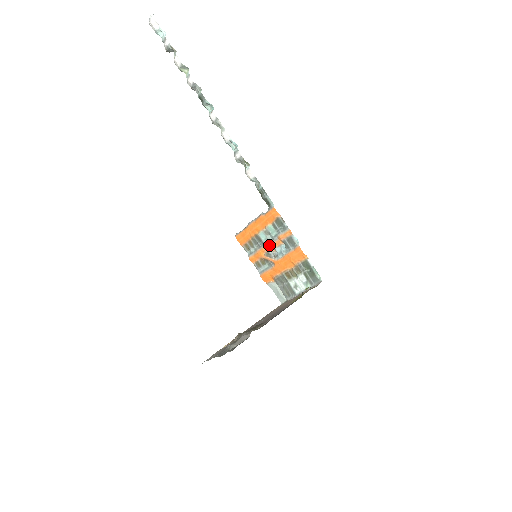
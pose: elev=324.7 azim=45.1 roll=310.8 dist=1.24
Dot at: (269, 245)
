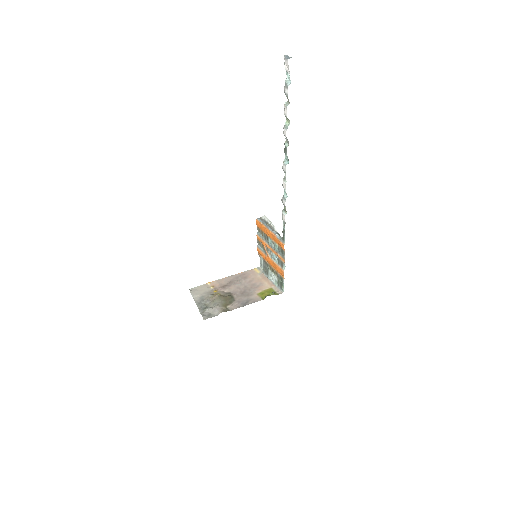
Dot at: (271, 247)
